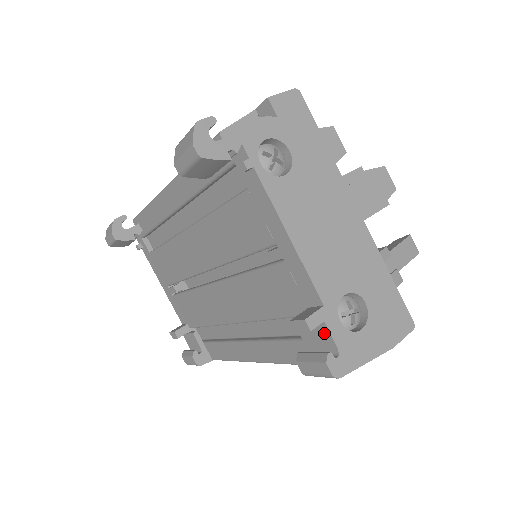
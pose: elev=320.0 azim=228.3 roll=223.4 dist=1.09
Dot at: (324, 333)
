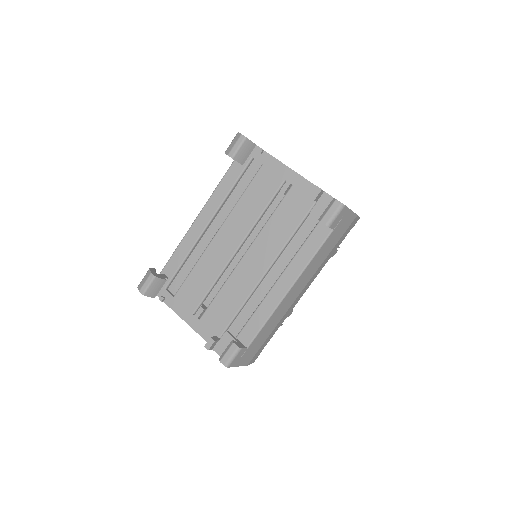
Dot at: (327, 198)
